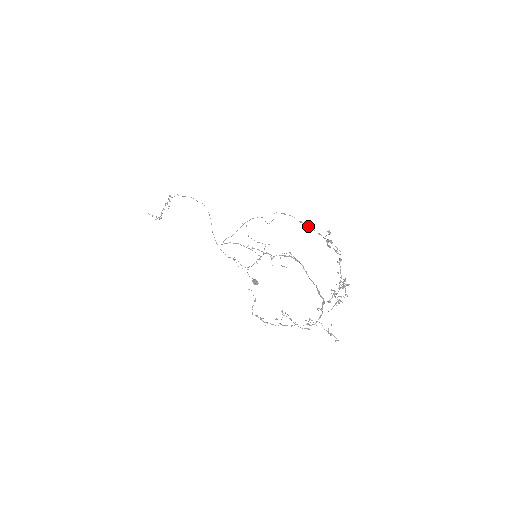
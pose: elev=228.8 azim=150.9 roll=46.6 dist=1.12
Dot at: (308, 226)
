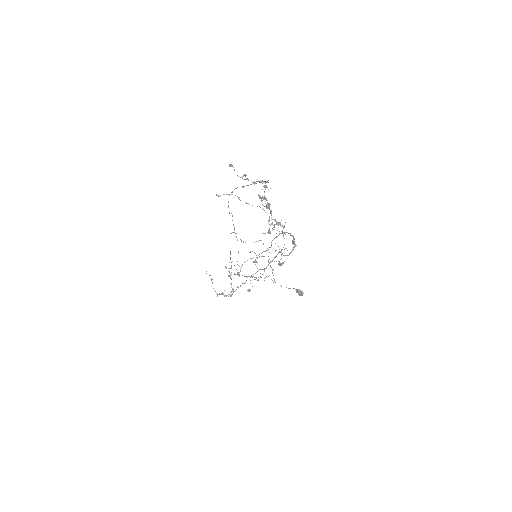
Dot at: (248, 185)
